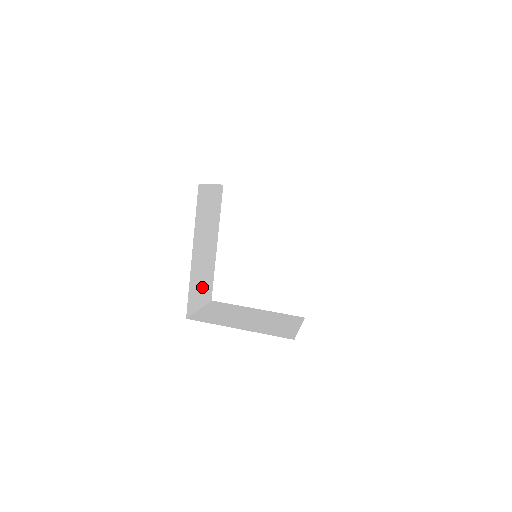
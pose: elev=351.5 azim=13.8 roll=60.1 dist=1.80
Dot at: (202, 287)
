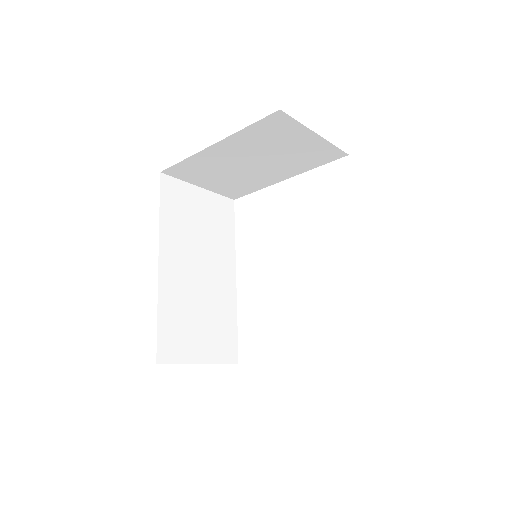
Dot at: (202, 330)
